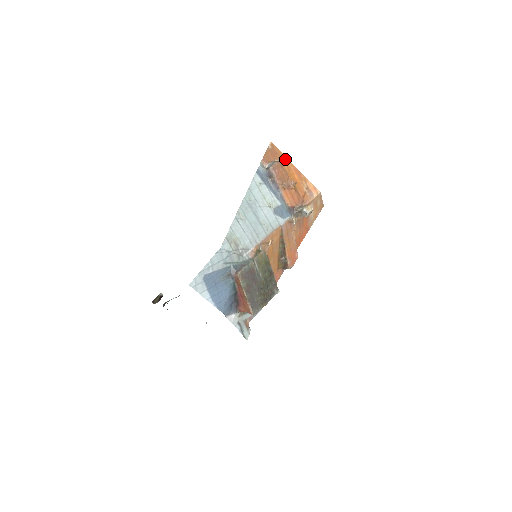
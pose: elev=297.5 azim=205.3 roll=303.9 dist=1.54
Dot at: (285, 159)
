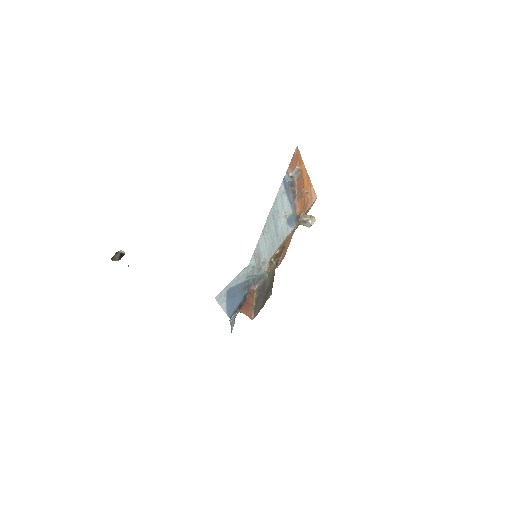
Dot at: (302, 164)
